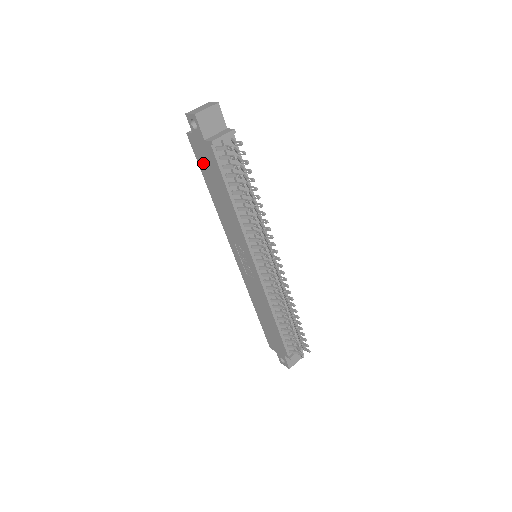
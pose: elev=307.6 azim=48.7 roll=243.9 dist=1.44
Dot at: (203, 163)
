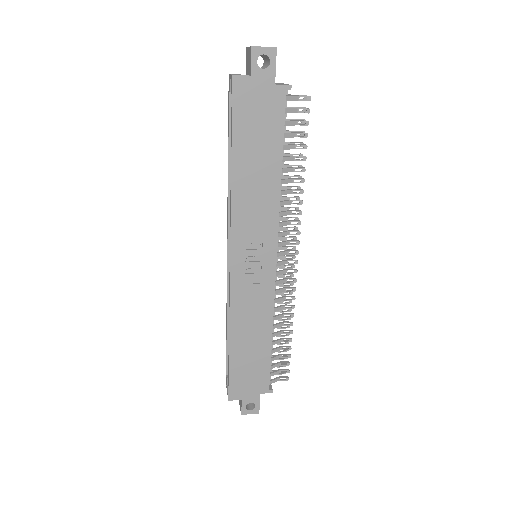
Dot at: (247, 120)
